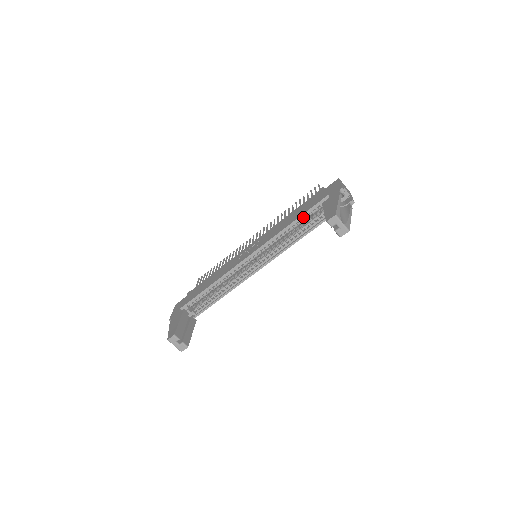
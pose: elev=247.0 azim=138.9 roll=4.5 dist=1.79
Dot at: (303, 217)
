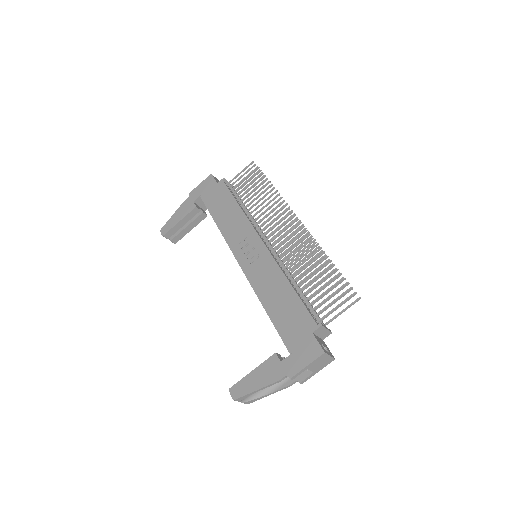
Dot at: (275, 320)
